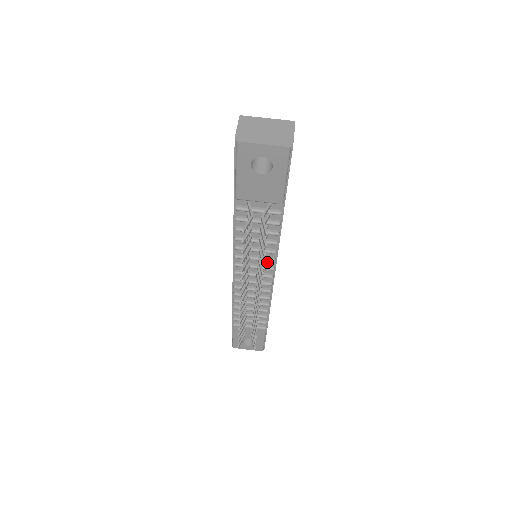
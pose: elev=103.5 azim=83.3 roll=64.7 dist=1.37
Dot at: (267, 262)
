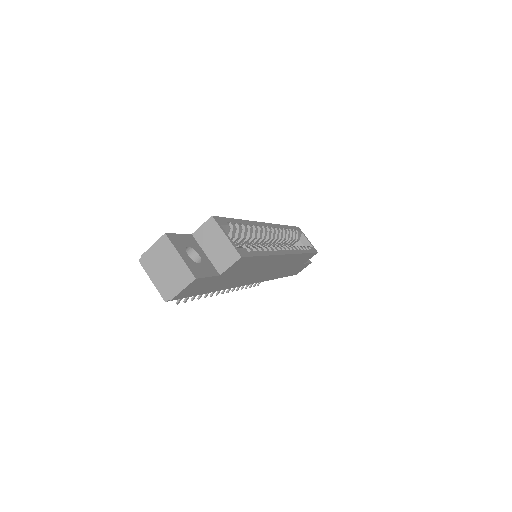
Dot at: occluded
